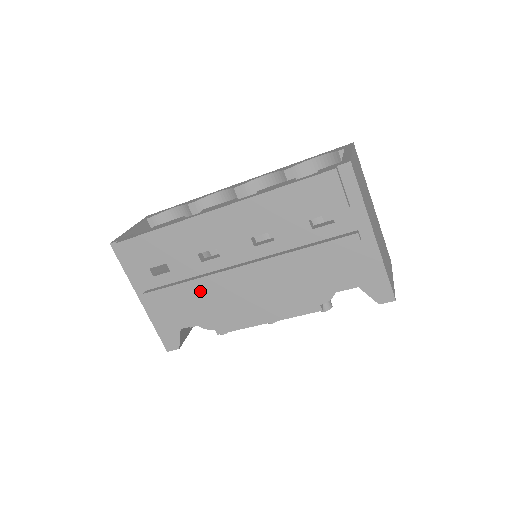
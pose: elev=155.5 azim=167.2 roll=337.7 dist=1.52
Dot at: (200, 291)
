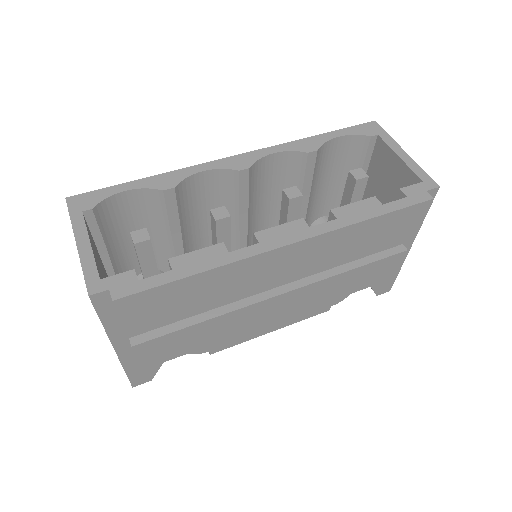
Dot at: occluded
